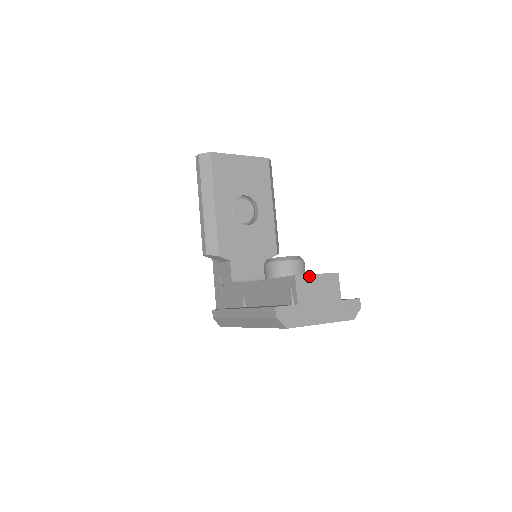
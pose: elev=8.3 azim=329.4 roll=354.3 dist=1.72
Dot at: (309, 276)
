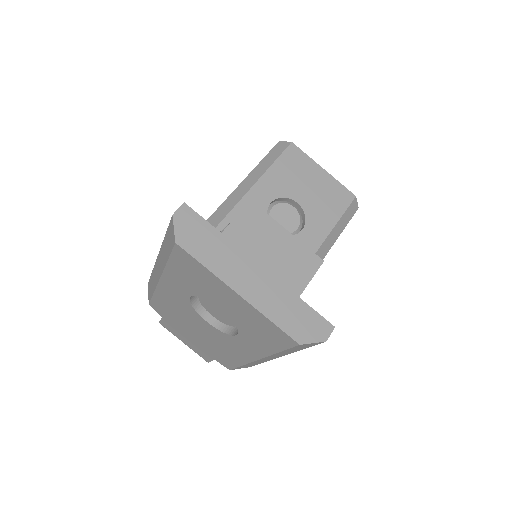
Dot at: (272, 221)
